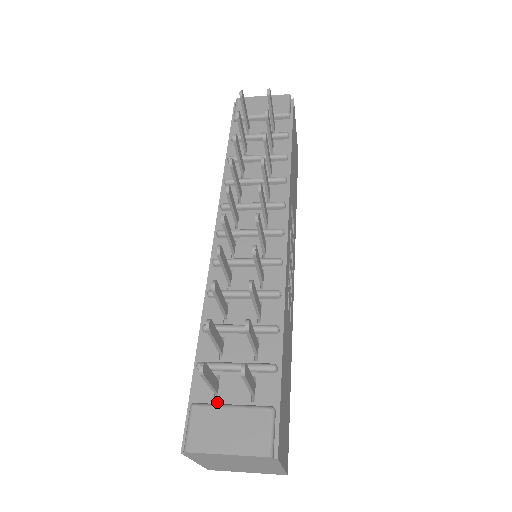
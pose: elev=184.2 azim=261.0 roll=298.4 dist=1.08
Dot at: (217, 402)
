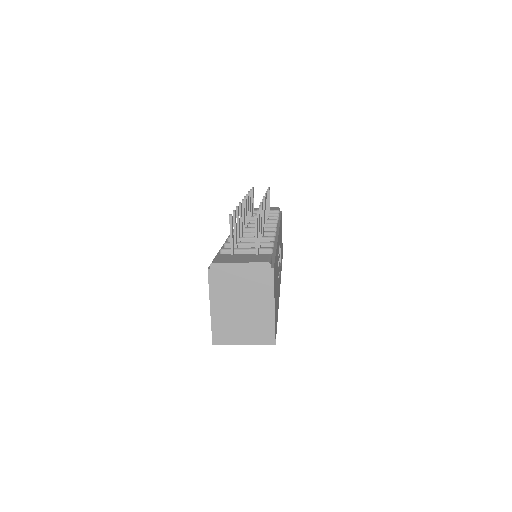
Dot at: occluded
